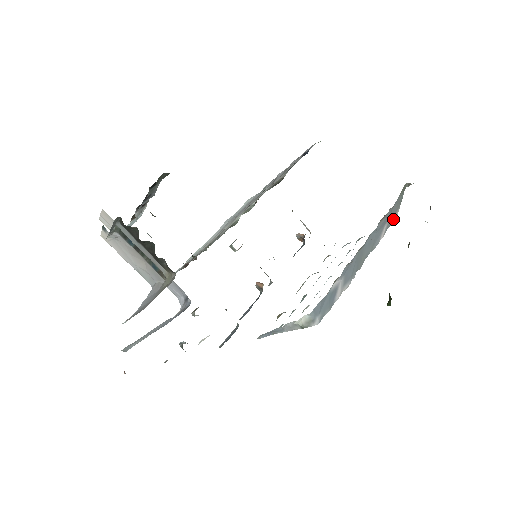
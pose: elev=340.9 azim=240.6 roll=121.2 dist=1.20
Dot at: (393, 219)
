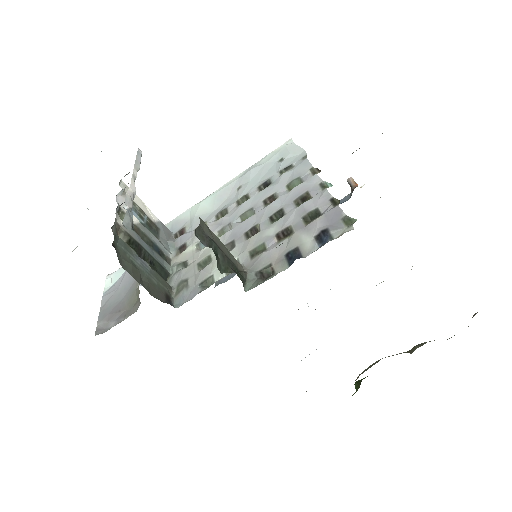
Dot at: occluded
